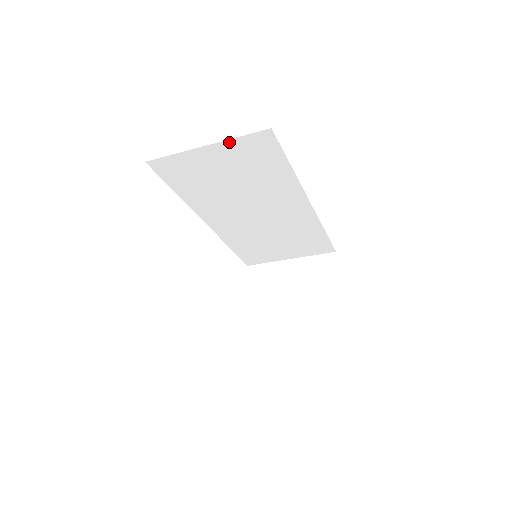
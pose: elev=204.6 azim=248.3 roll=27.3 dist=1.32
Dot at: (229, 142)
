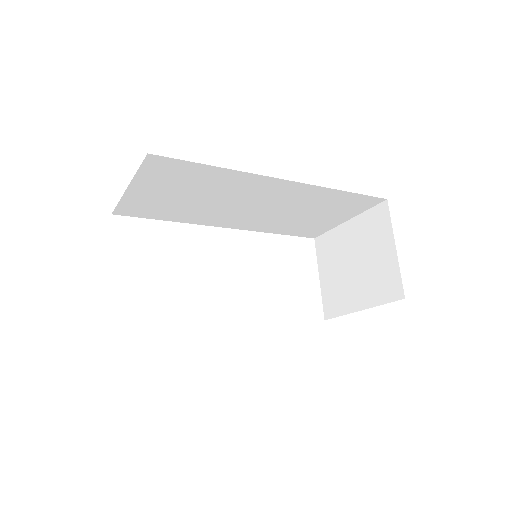
Dot at: (138, 177)
